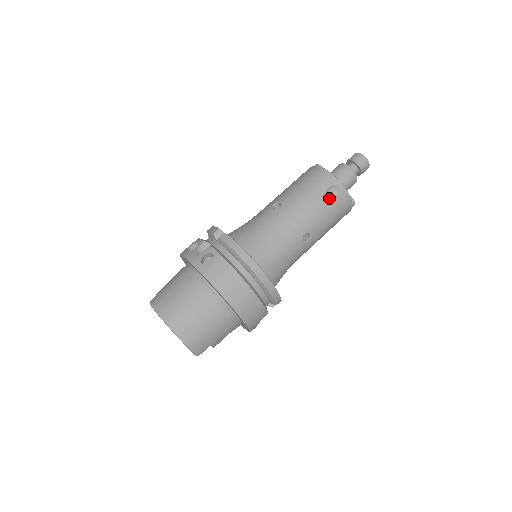
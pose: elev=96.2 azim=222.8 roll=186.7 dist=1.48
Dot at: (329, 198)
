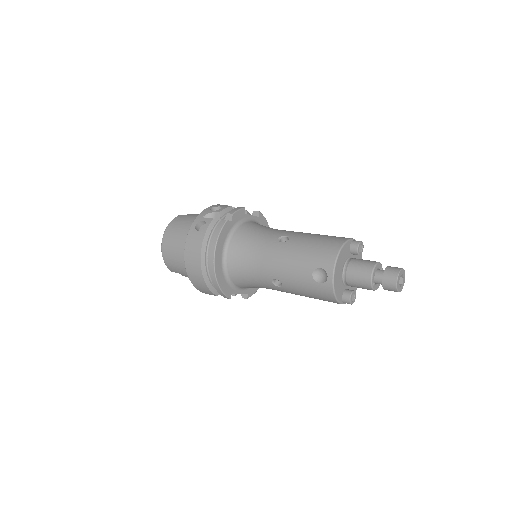
Dot at: (314, 276)
